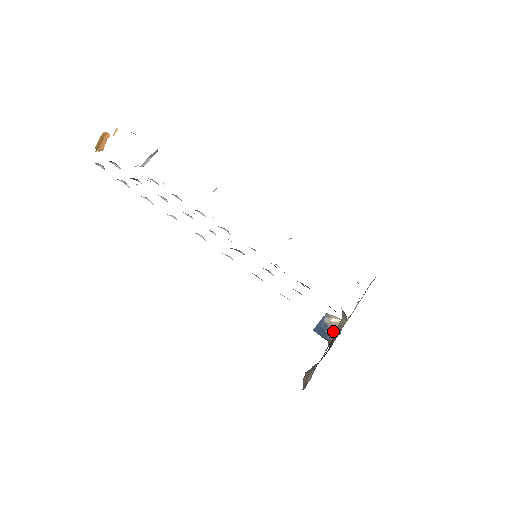
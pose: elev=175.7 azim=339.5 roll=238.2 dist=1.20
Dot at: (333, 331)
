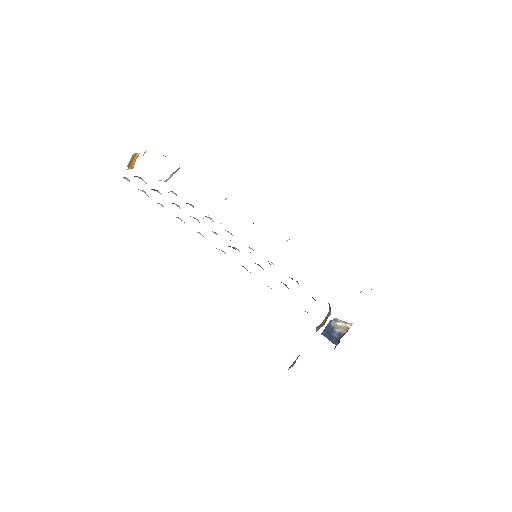
Dot at: (339, 334)
